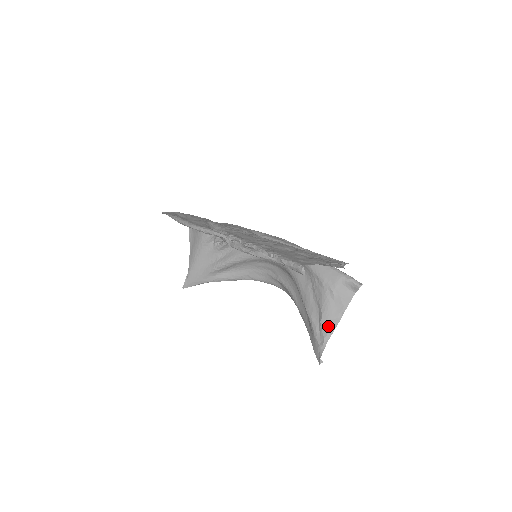
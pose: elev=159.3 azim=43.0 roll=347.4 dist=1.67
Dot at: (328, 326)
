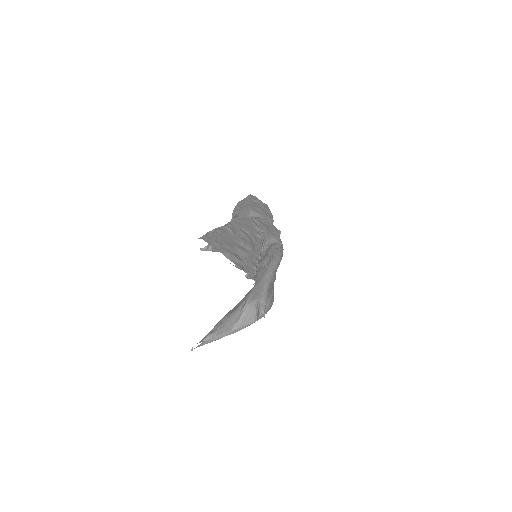
Dot at: (220, 328)
